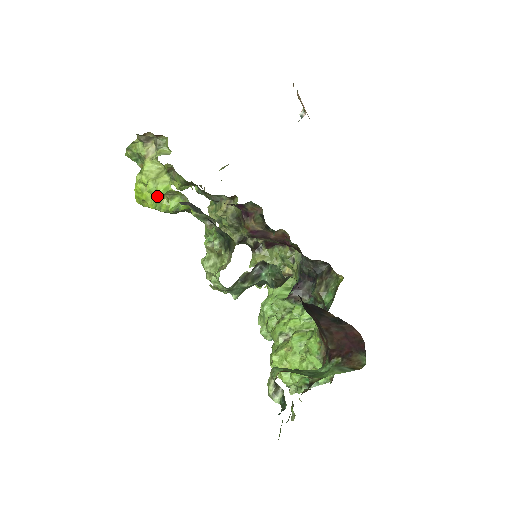
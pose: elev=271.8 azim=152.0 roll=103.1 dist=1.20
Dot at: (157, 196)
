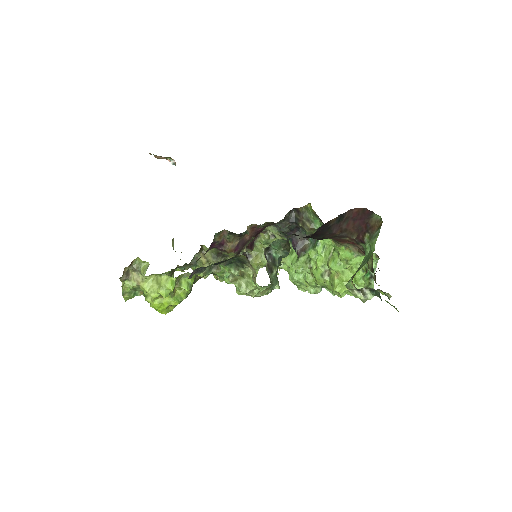
Dot at: (172, 293)
